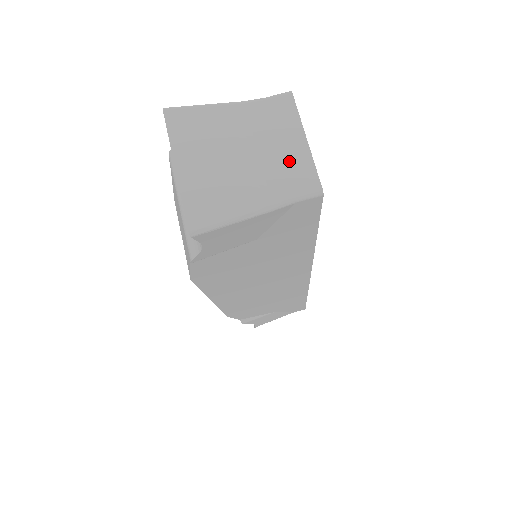
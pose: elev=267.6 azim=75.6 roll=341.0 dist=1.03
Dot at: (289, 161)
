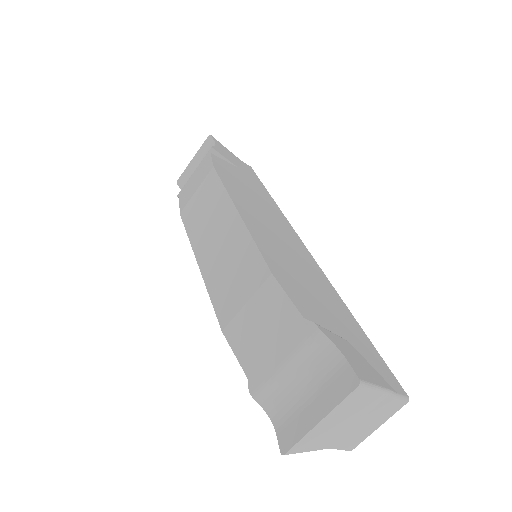
Dot at: (360, 434)
